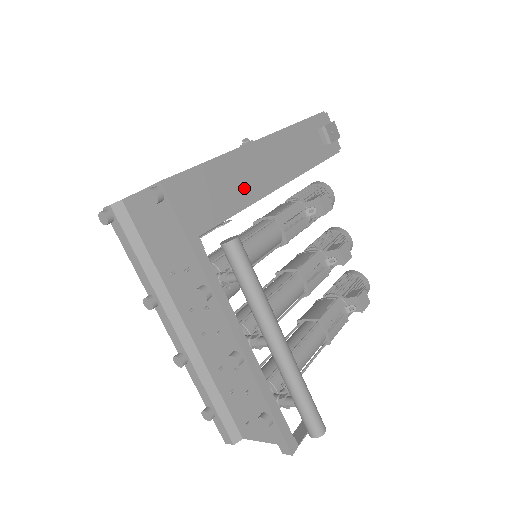
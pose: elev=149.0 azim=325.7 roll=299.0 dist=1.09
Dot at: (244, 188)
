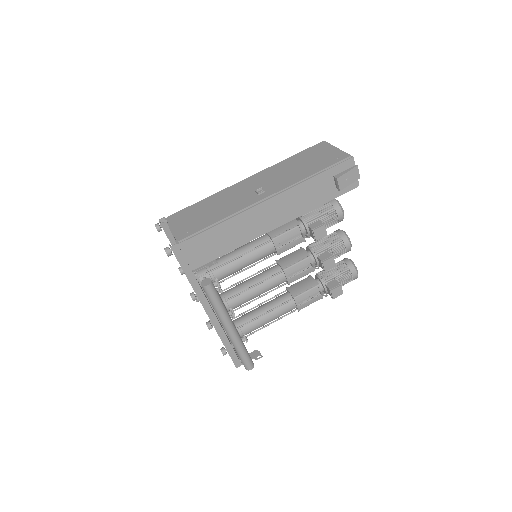
Dot at: (237, 237)
